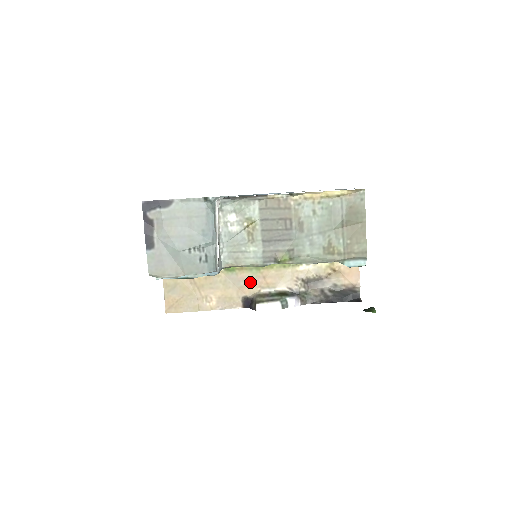
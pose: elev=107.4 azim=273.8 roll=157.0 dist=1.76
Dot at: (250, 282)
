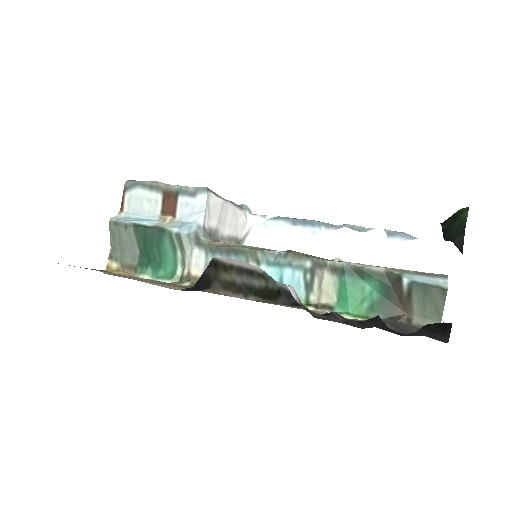
Dot at: occluded
